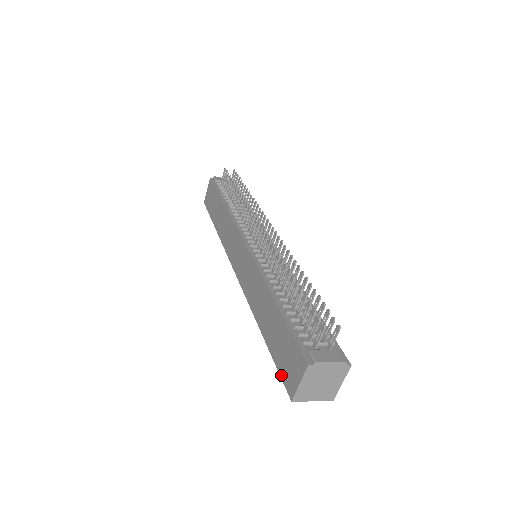
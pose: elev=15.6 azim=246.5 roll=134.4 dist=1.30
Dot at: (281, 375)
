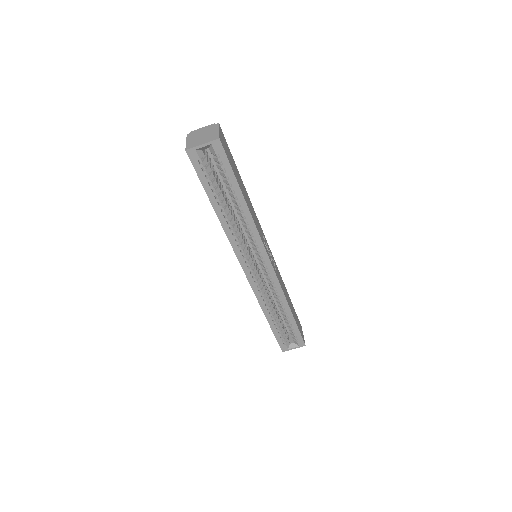
Dot at: (195, 170)
